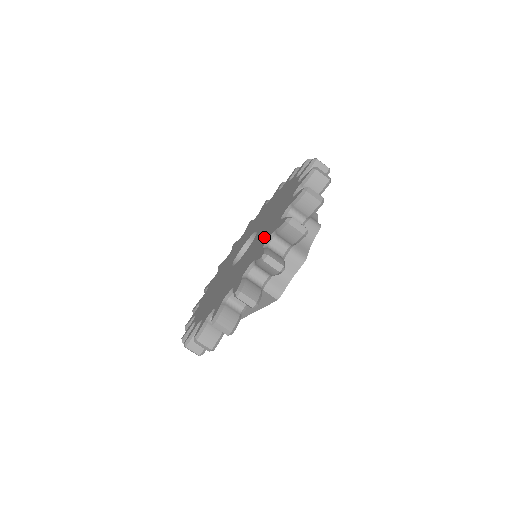
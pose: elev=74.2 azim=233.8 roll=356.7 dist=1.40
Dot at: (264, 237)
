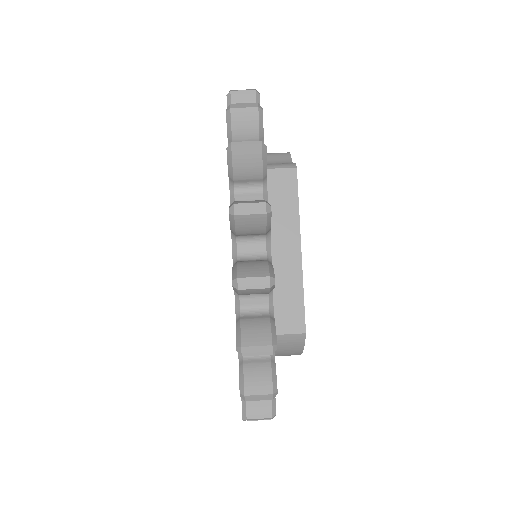
Dot at: occluded
